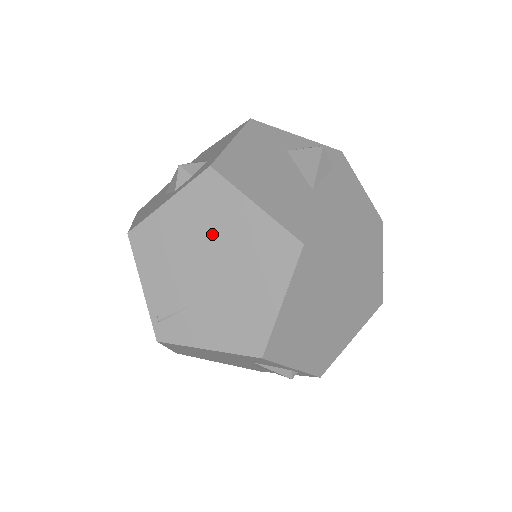
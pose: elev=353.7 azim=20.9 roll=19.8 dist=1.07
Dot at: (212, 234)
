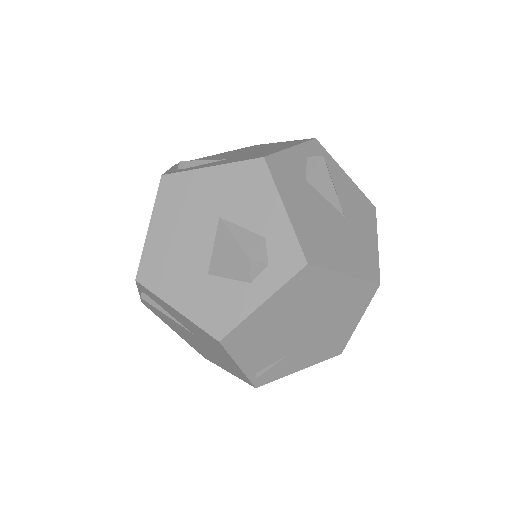
Dot at: (307, 308)
